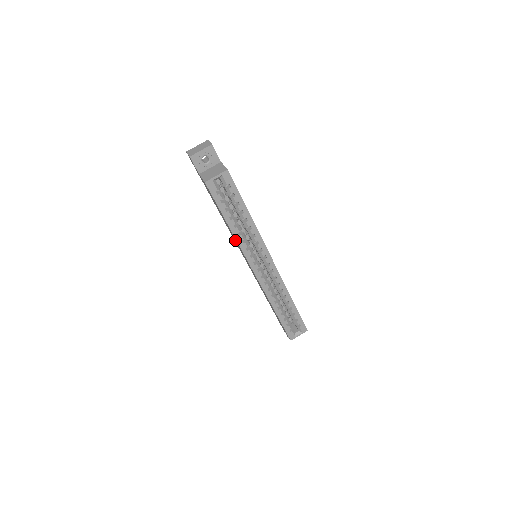
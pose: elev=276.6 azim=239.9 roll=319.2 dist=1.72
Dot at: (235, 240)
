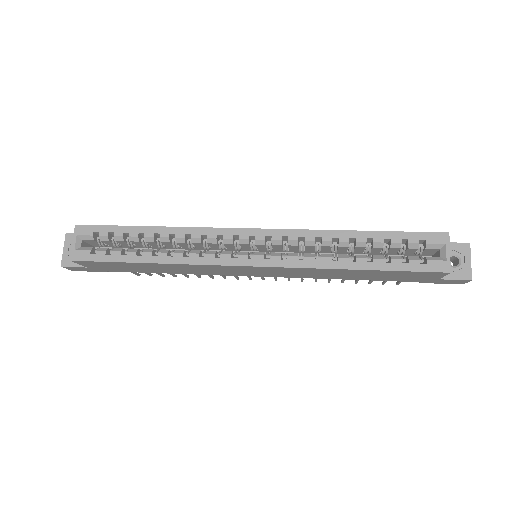
Dot at: (198, 270)
